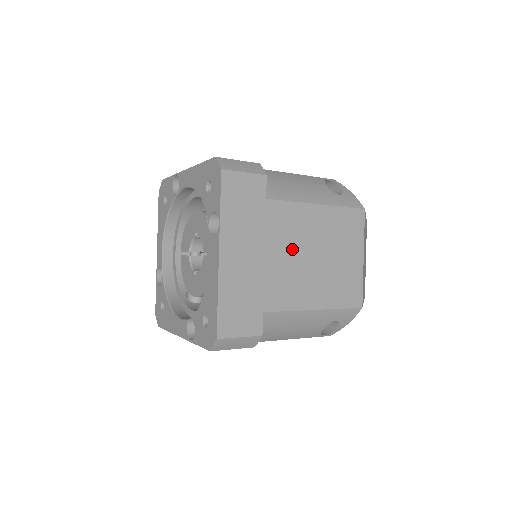
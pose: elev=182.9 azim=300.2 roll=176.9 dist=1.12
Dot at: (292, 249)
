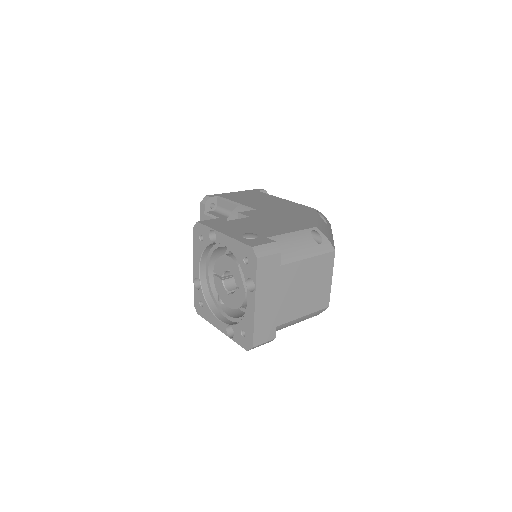
Dot at: (293, 288)
